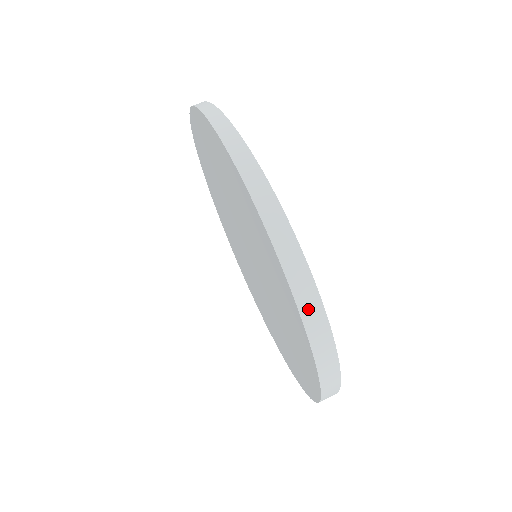
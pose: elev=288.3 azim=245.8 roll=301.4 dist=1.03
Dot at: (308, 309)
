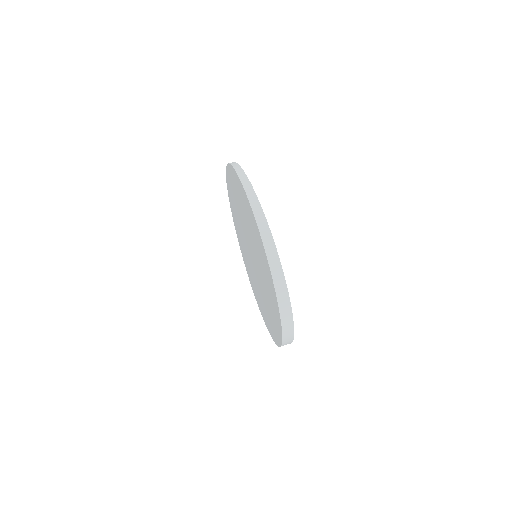
Dot at: (285, 319)
